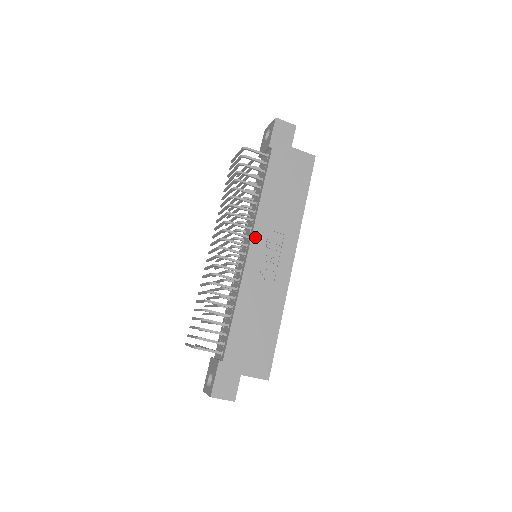
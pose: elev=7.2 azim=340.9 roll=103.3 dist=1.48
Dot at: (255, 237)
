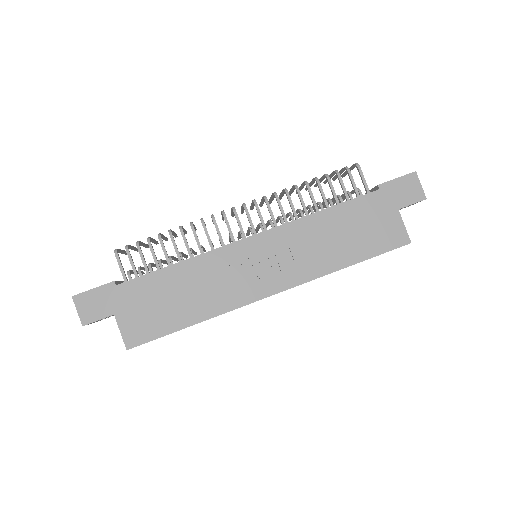
Dot at: (269, 234)
